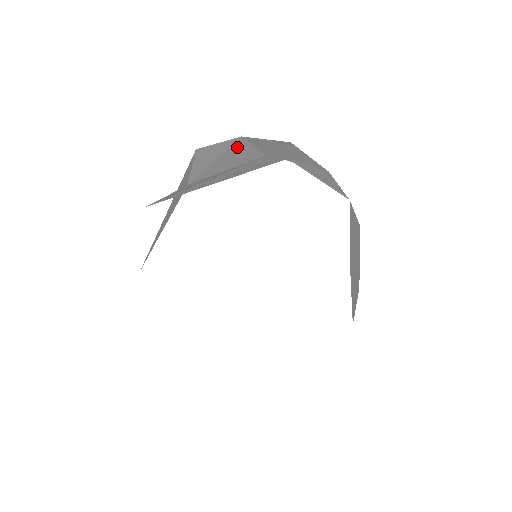
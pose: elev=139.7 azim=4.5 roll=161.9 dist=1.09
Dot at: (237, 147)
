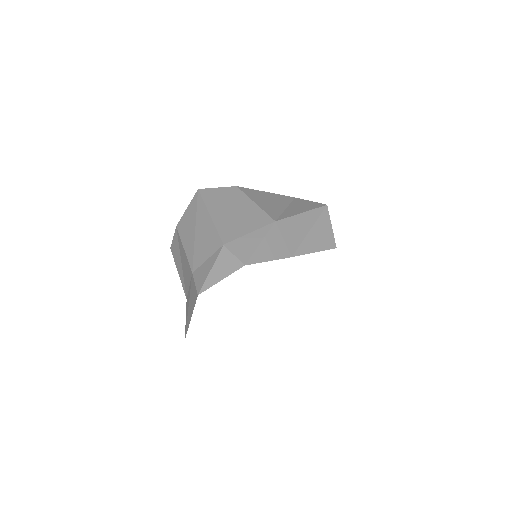
Dot at: (181, 248)
